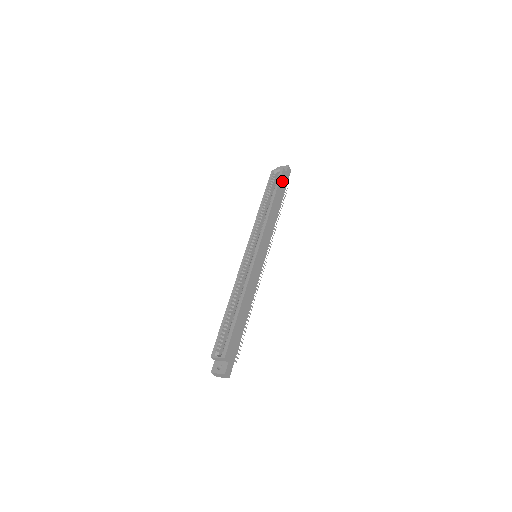
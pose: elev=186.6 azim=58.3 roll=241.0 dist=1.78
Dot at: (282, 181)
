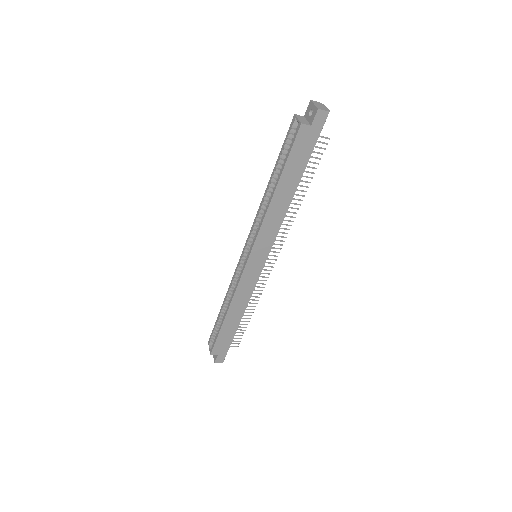
Dot at: (299, 147)
